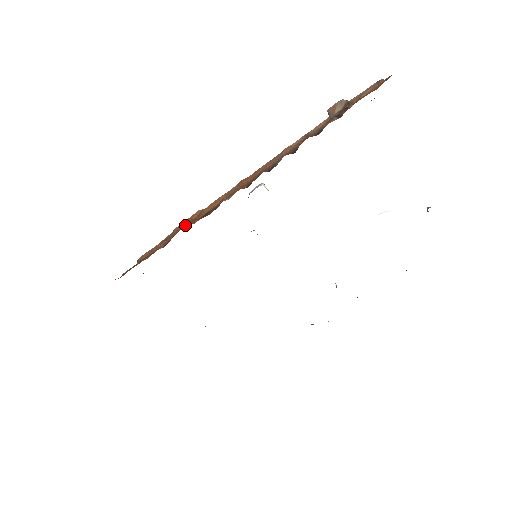
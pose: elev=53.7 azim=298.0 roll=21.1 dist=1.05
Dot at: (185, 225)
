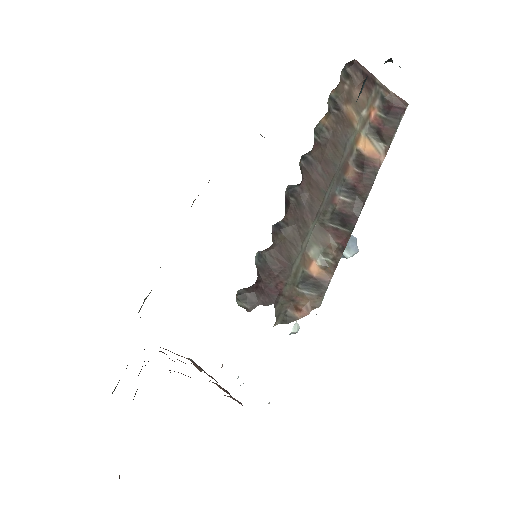
Dot at: occluded
